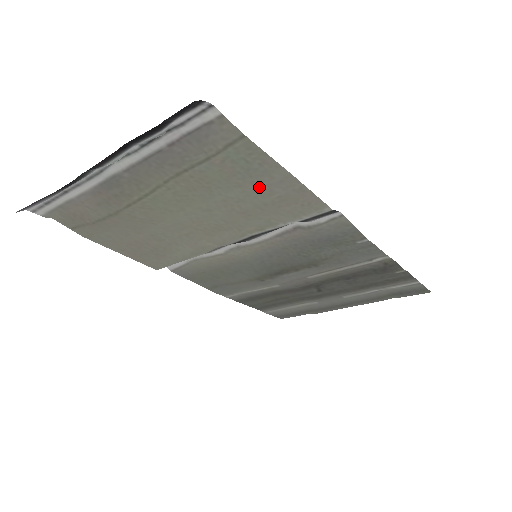
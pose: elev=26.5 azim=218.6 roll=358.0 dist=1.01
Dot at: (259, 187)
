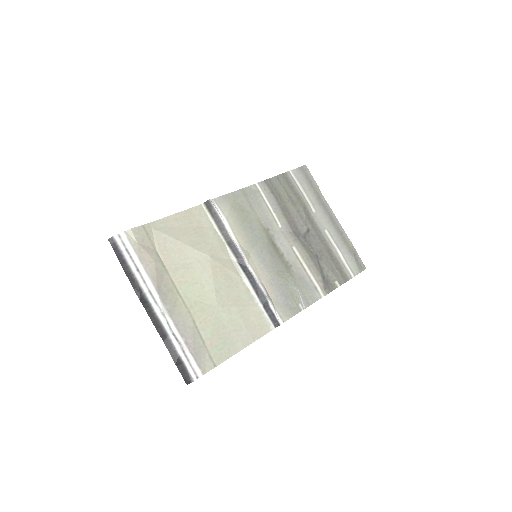
Dot at: (234, 331)
